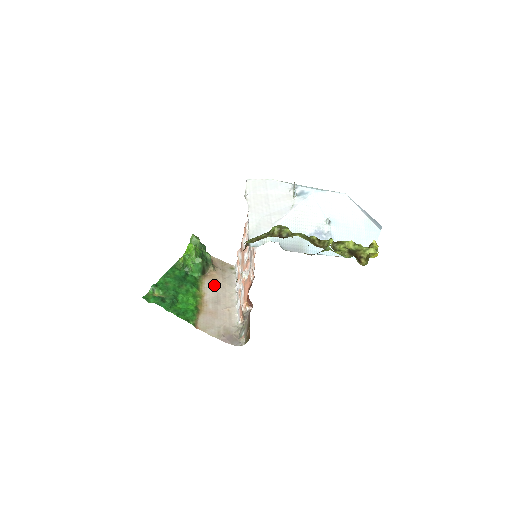
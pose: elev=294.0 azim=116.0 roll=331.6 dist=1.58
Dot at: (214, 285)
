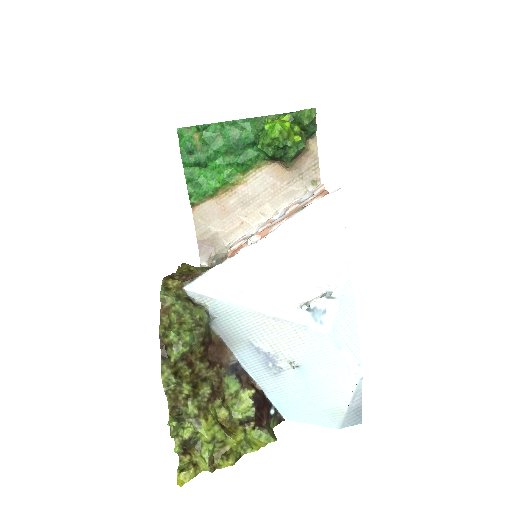
Dot at: (268, 182)
